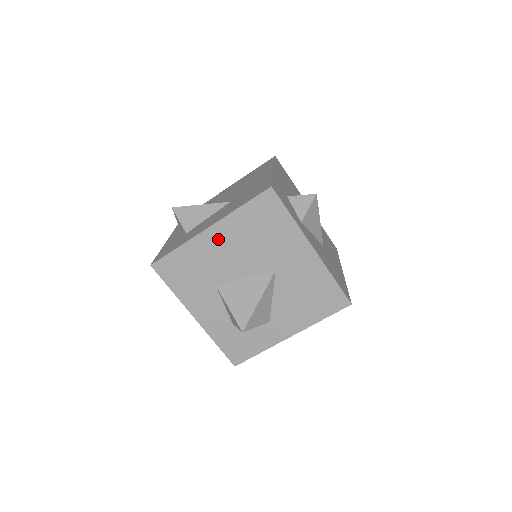
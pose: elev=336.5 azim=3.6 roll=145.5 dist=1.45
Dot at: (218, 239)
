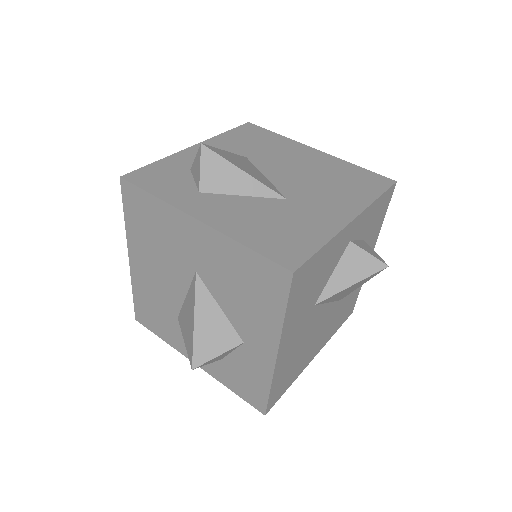
Dot at: (141, 265)
